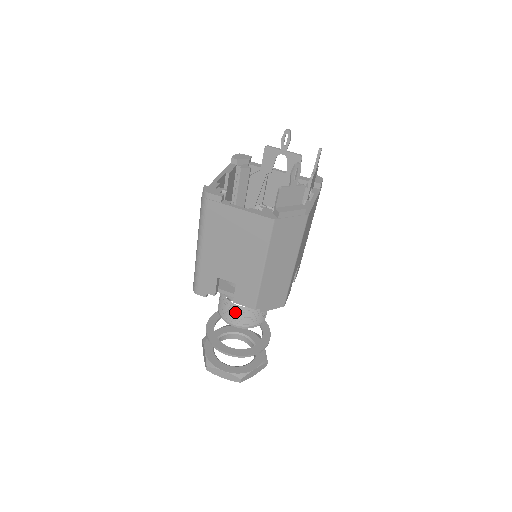
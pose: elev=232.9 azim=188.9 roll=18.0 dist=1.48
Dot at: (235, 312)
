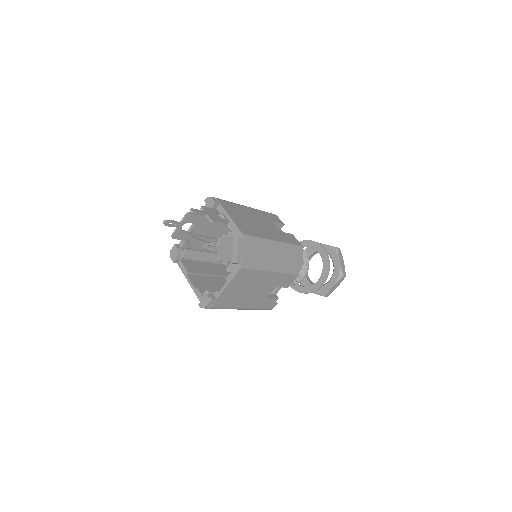
Dot at: occluded
